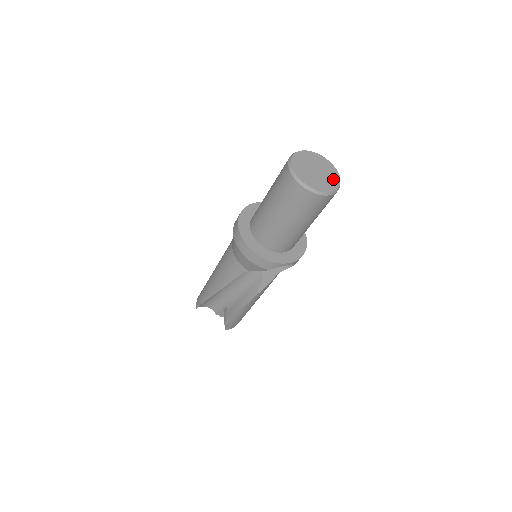
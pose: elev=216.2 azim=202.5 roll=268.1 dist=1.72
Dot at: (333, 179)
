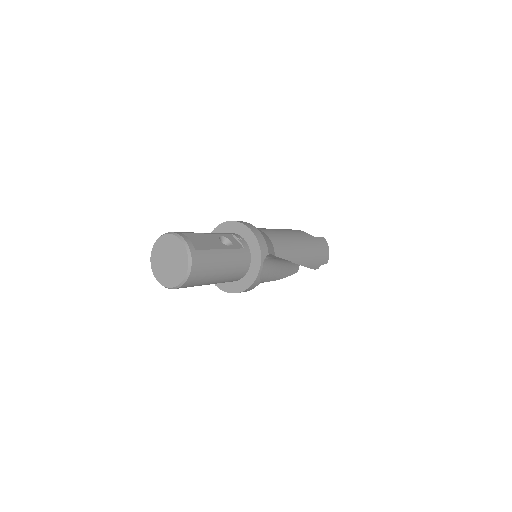
Dot at: (180, 251)
